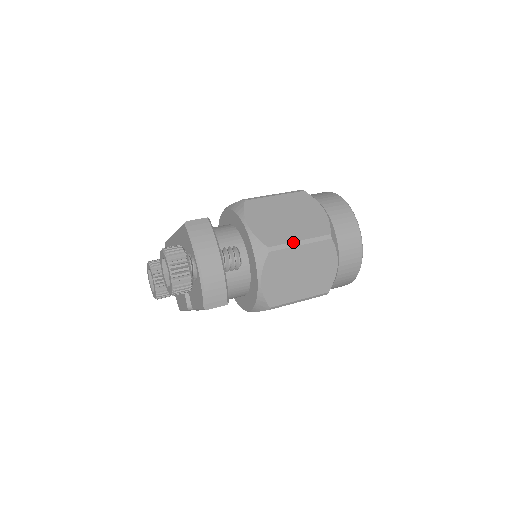
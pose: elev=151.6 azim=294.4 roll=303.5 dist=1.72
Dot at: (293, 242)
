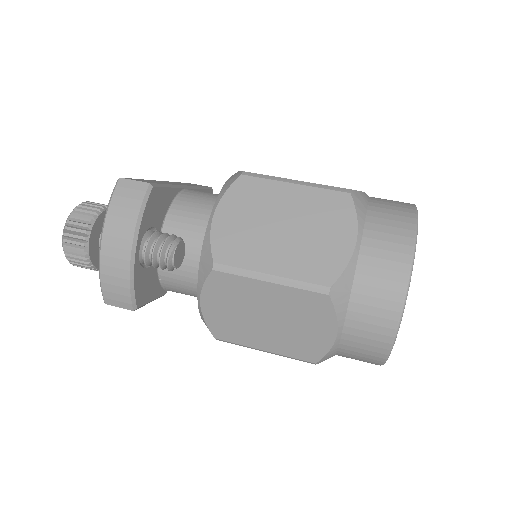
Dot at: (257, 272)
